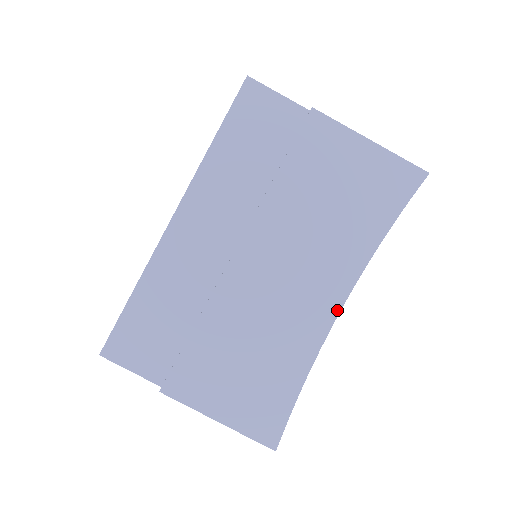
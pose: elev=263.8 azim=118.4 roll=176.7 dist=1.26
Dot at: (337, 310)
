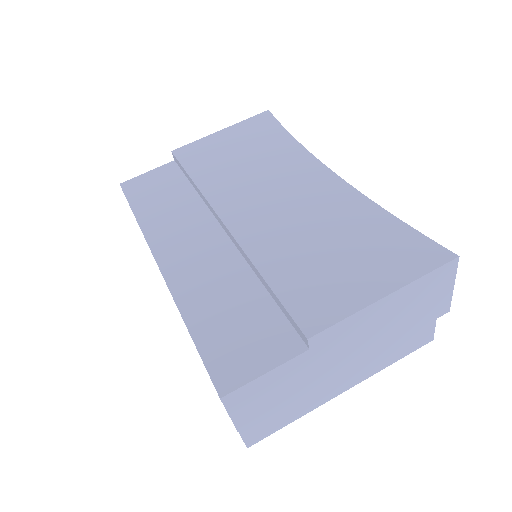
Dot at: (329, 172)
